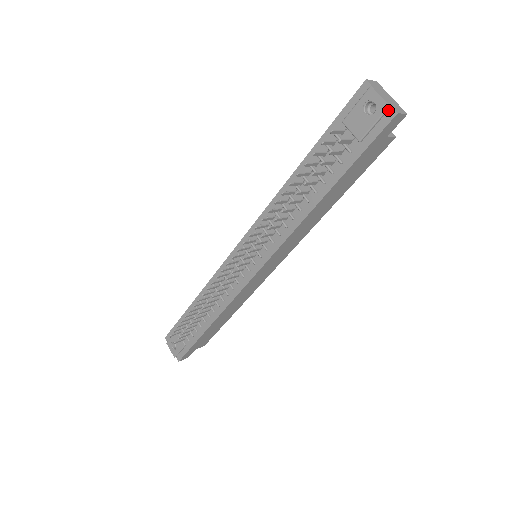
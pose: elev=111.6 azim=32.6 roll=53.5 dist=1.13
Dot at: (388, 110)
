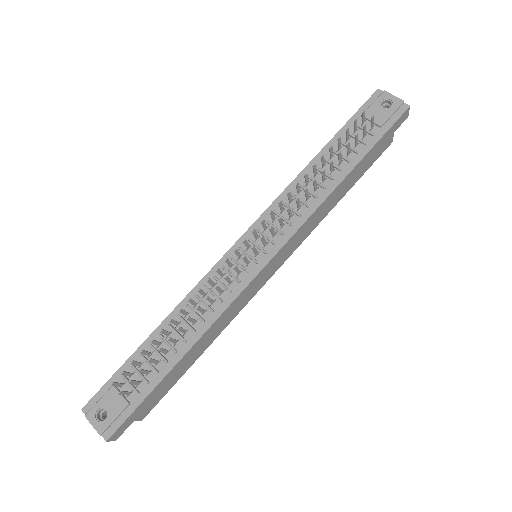
Dot at: (401, 105)
